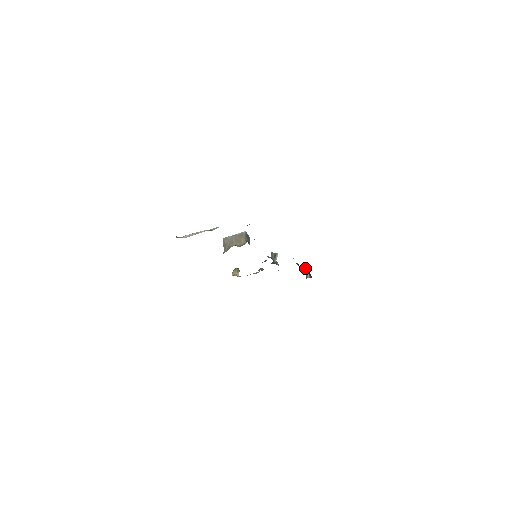
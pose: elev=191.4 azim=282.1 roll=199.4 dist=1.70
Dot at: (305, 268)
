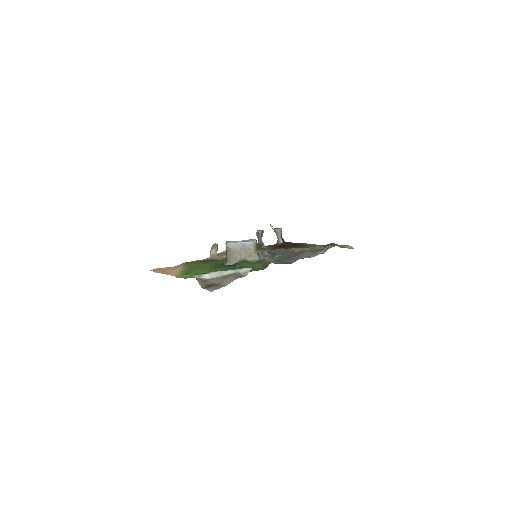
Dot at: (278, 231)
